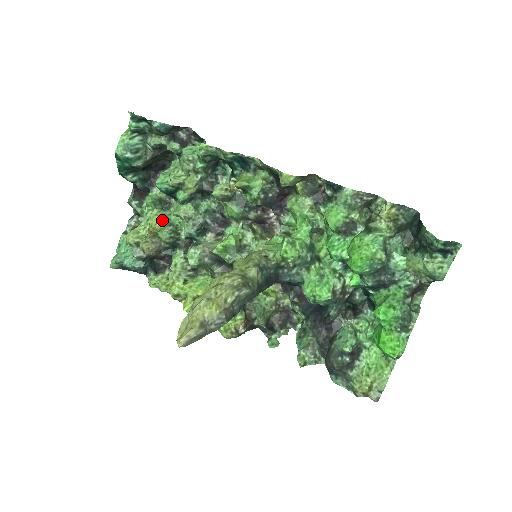
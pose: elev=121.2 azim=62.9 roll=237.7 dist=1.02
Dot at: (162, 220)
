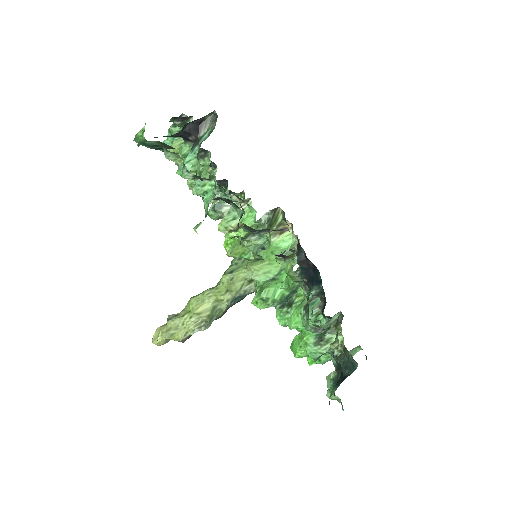
Dot at: occluded
